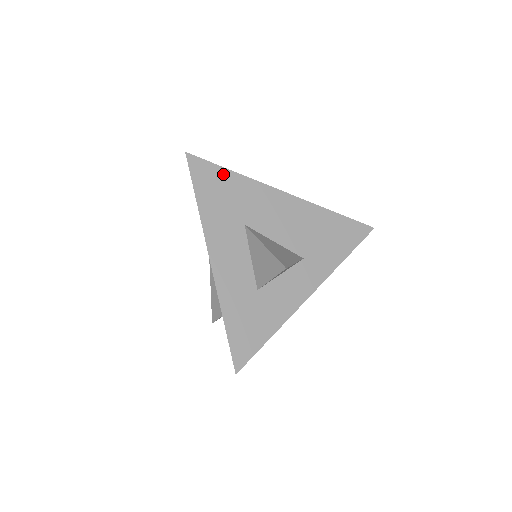
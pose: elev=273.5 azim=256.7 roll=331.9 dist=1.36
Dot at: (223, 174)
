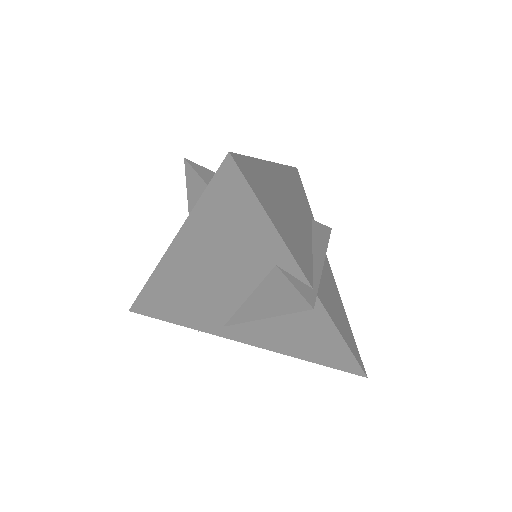
Dot at: occluded
